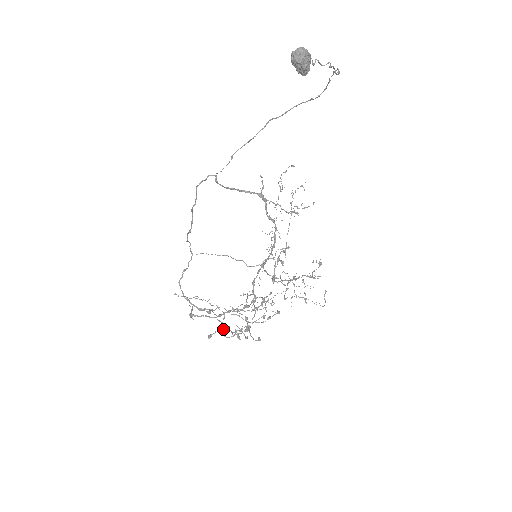
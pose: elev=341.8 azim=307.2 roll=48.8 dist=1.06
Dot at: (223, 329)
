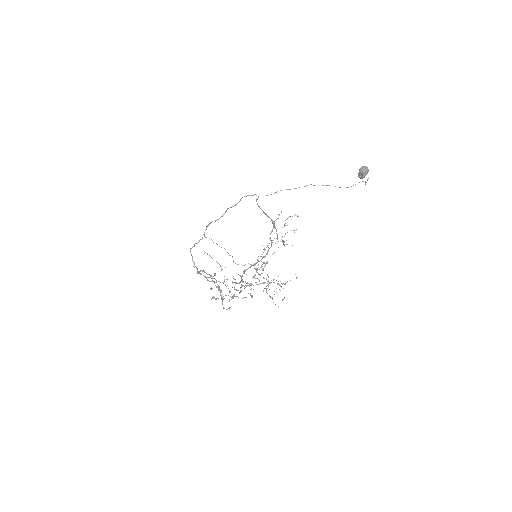
Dot at: occluded
